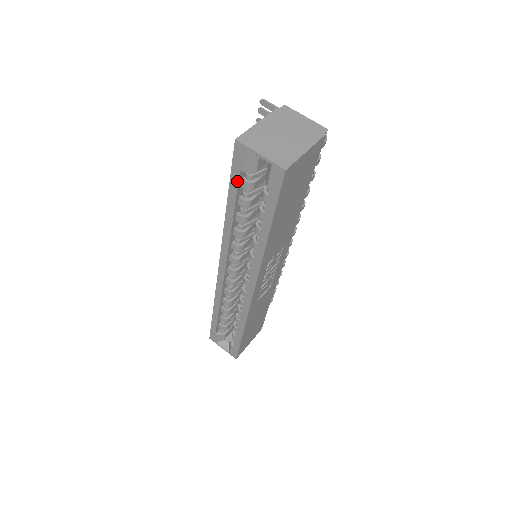
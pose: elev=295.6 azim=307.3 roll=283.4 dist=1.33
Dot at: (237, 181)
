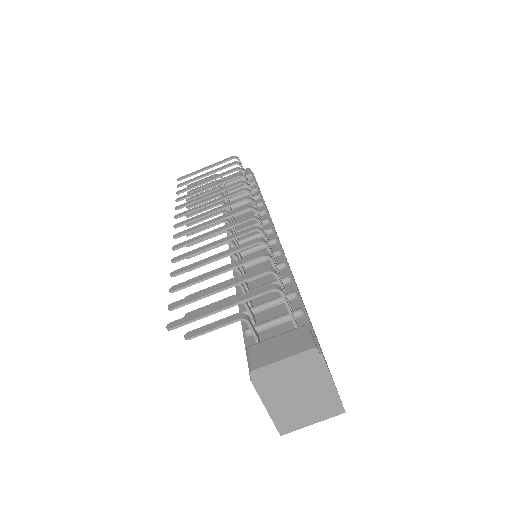
Dot at: occluded
